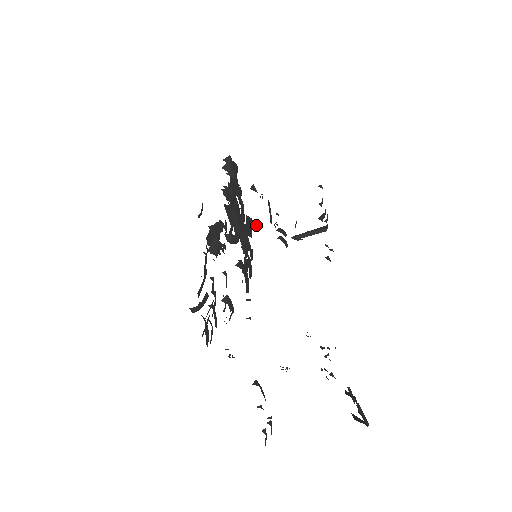
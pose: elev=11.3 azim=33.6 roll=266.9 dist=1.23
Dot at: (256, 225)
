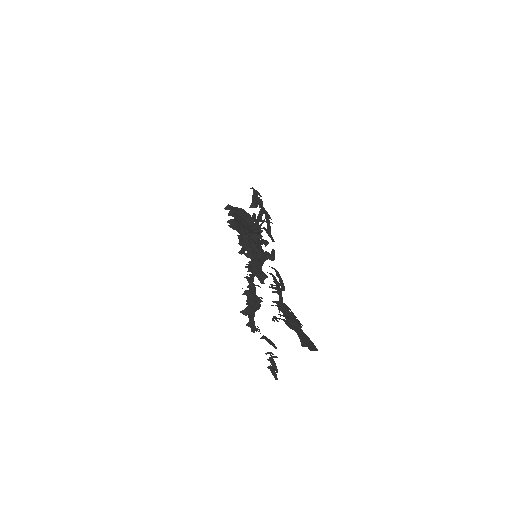
Dot at: (244, 235)
